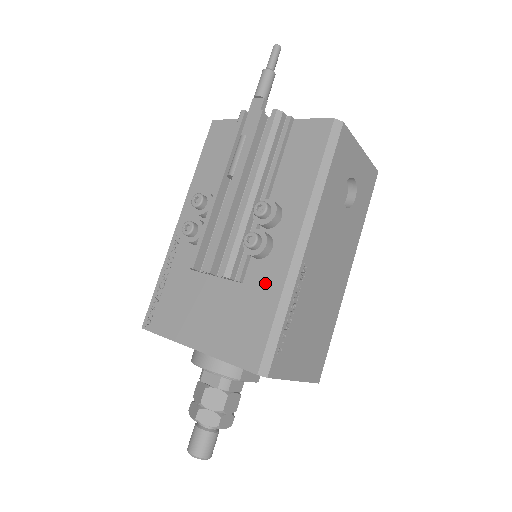
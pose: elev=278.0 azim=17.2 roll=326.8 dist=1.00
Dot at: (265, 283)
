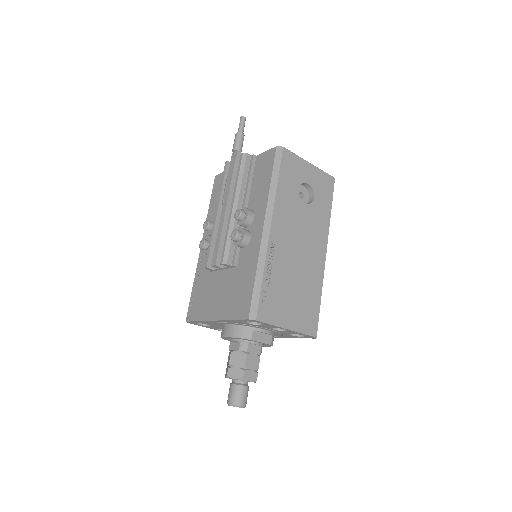
Dot at: (248, 261)
